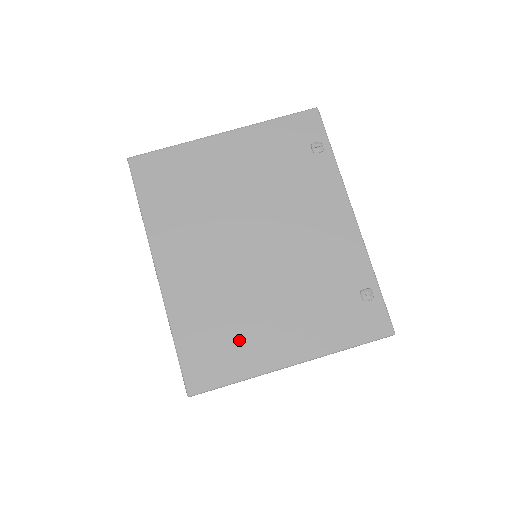
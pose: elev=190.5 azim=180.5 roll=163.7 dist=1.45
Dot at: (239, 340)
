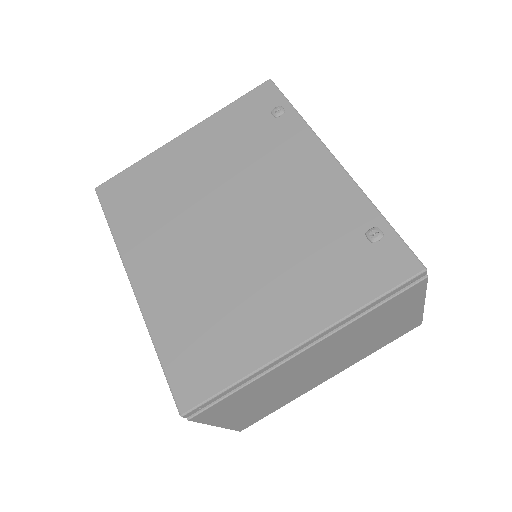
Dot at: (230, 332)
